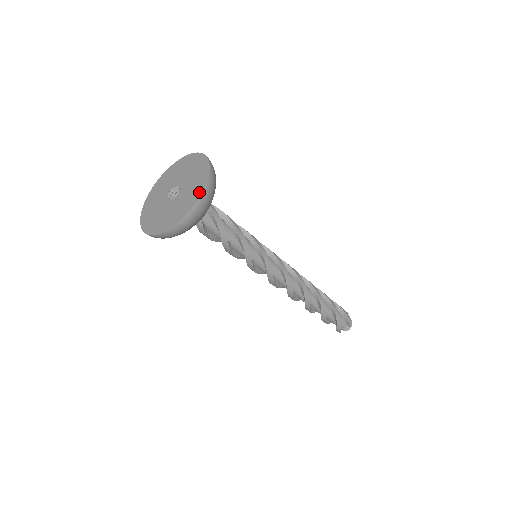
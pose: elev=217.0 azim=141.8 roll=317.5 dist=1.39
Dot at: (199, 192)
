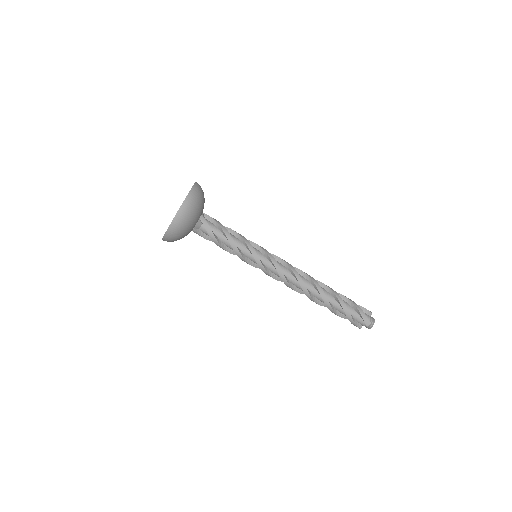
Dot at: (174, 217)
